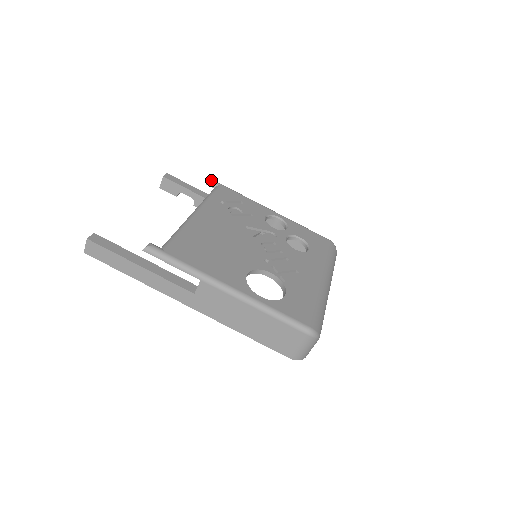
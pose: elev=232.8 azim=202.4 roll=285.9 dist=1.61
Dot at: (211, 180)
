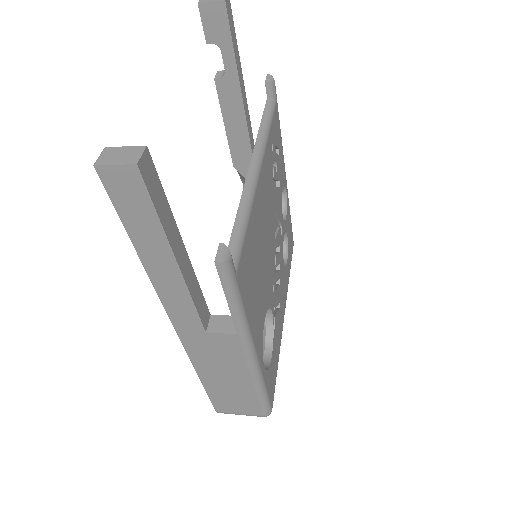
Dot at: occluded
